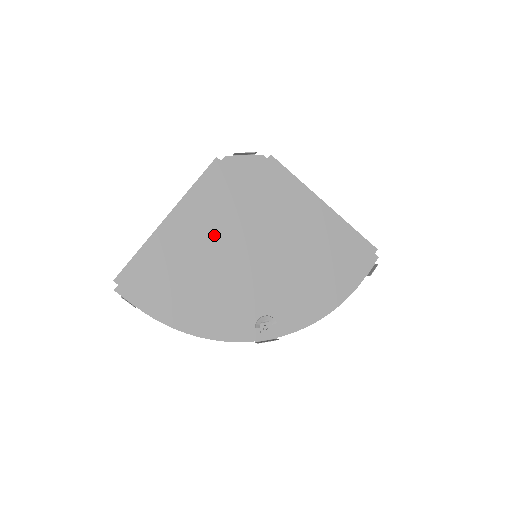
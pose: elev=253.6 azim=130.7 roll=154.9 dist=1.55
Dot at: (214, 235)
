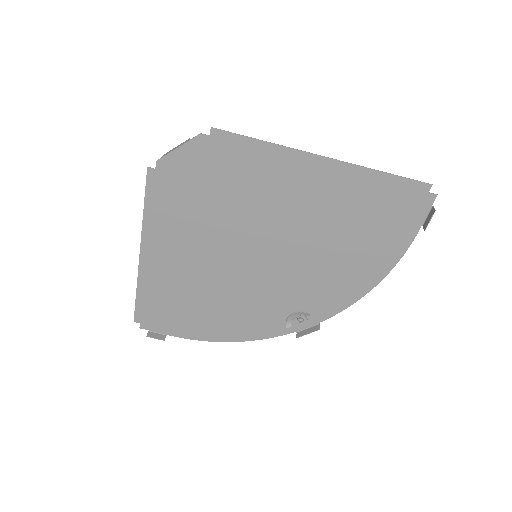
Dot at: (197, 253)
